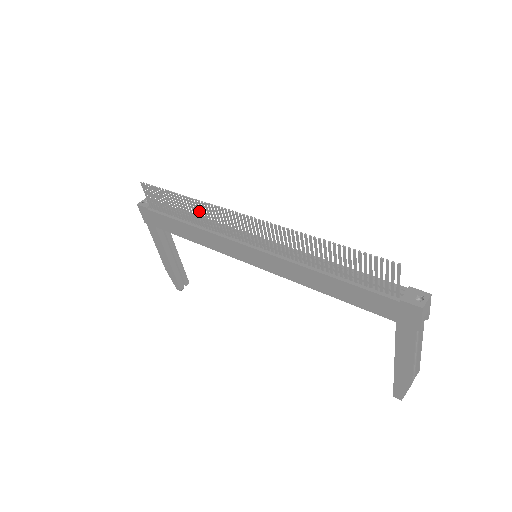
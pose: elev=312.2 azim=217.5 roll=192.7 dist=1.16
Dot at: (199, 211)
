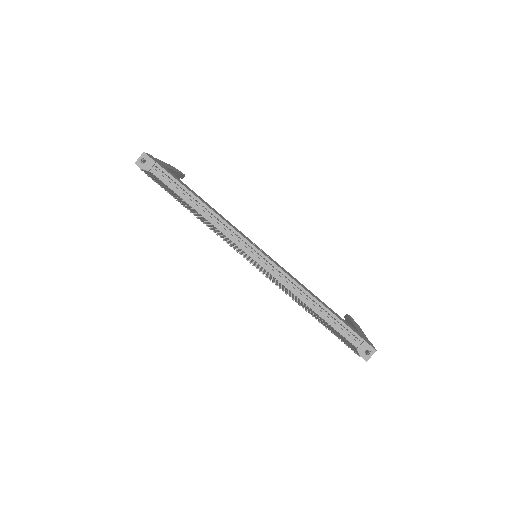
Dot at: occluded
